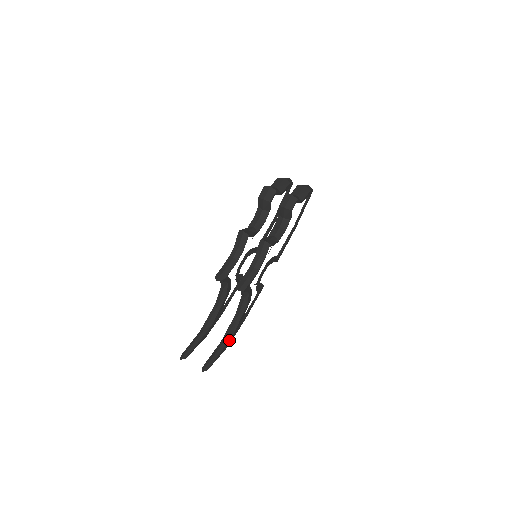
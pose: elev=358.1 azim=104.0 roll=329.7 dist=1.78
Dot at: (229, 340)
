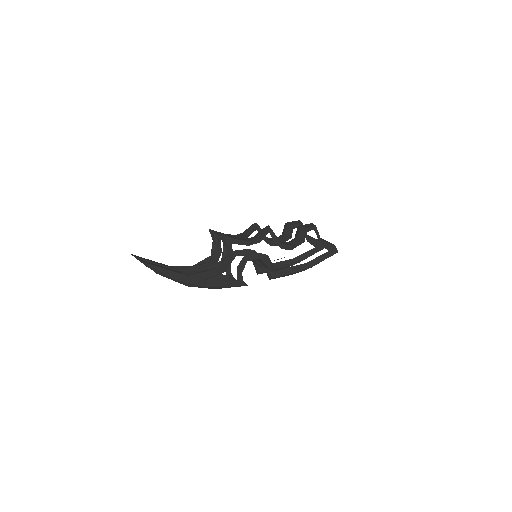
Dot at: (182, 274)
